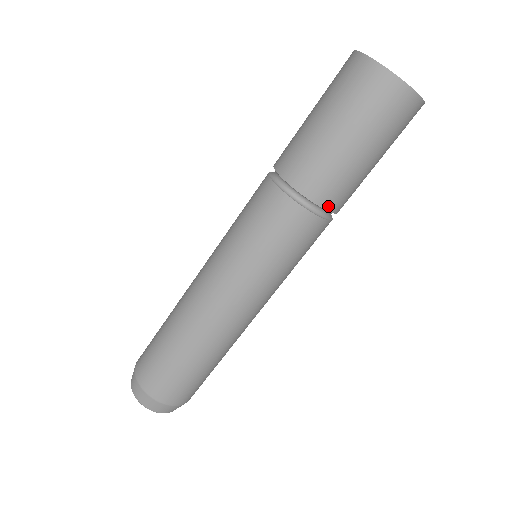
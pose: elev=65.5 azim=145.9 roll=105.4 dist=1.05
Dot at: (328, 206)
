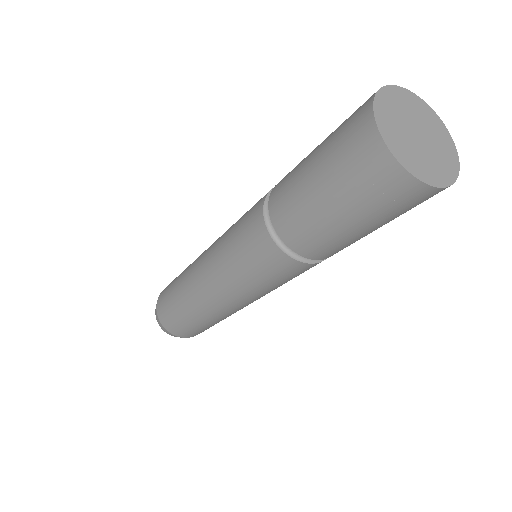
Dot at: (306, 254)
